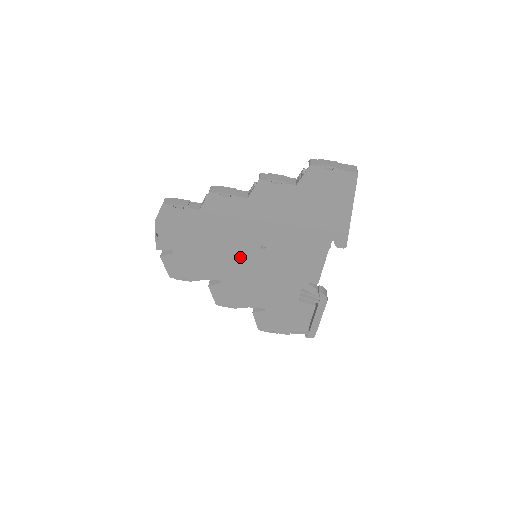
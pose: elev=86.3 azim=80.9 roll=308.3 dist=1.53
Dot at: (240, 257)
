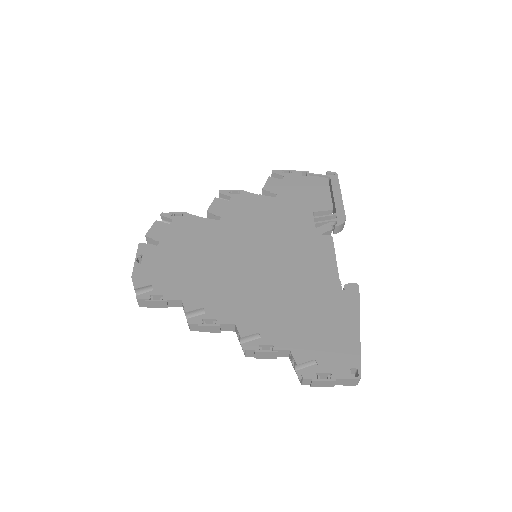
Dot at: occluded
